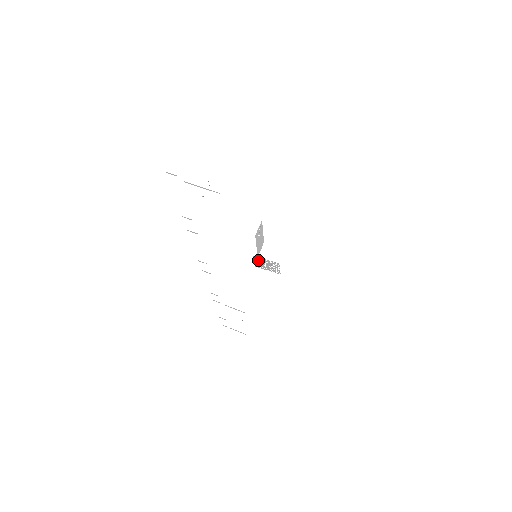
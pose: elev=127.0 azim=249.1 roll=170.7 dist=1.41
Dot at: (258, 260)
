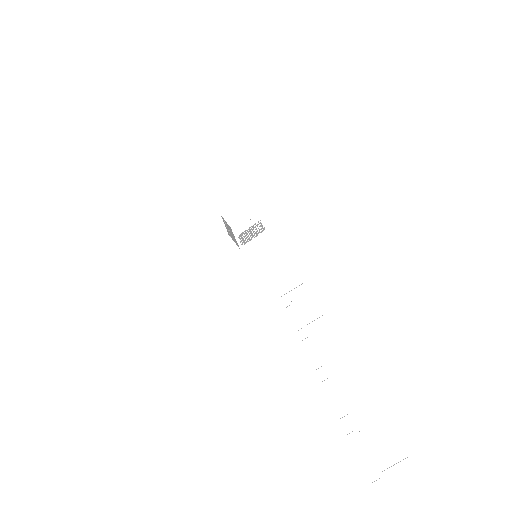
Dot at: (245, 240)
